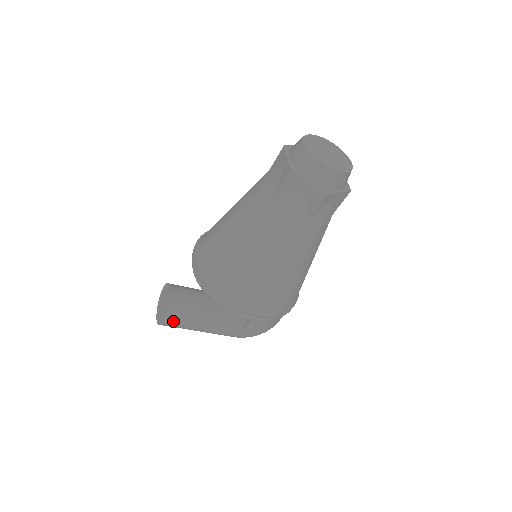
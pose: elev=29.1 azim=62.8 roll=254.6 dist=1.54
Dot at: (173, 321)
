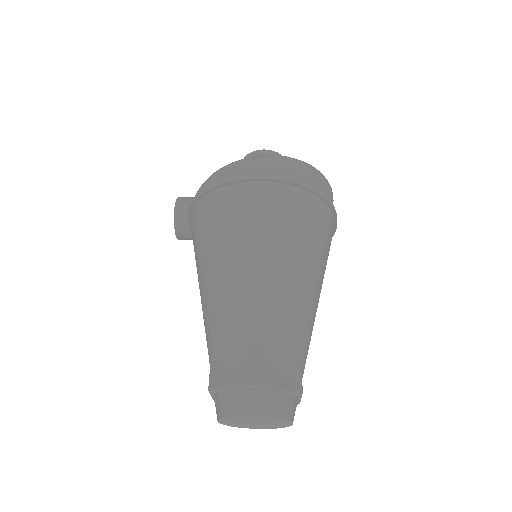
Dot at: occluded
